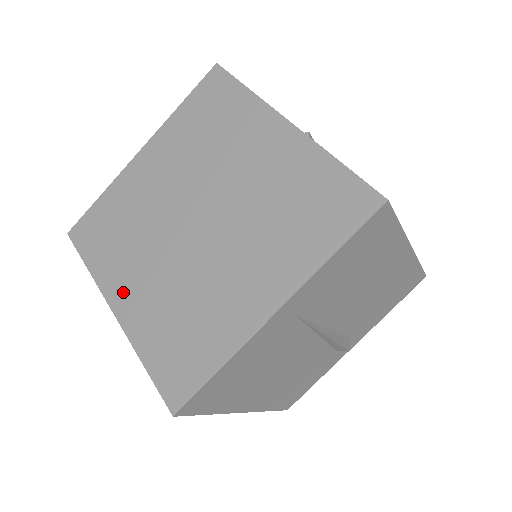
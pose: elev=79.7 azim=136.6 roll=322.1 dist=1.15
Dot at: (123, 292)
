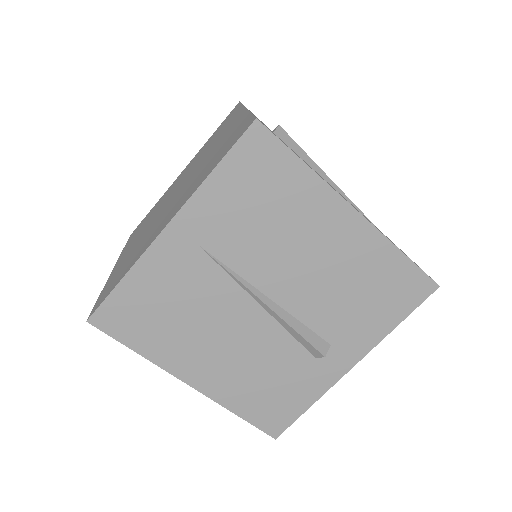
Dot at: occluded
